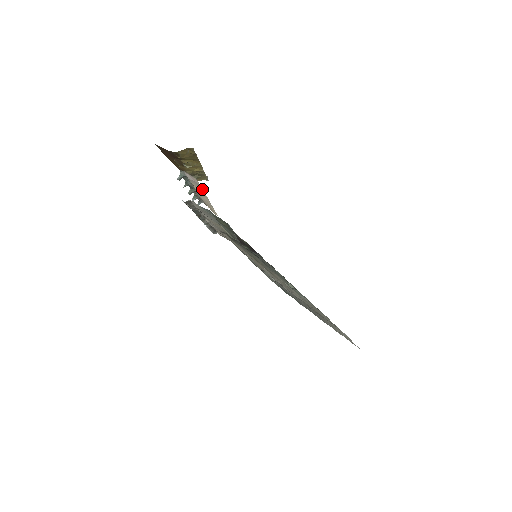
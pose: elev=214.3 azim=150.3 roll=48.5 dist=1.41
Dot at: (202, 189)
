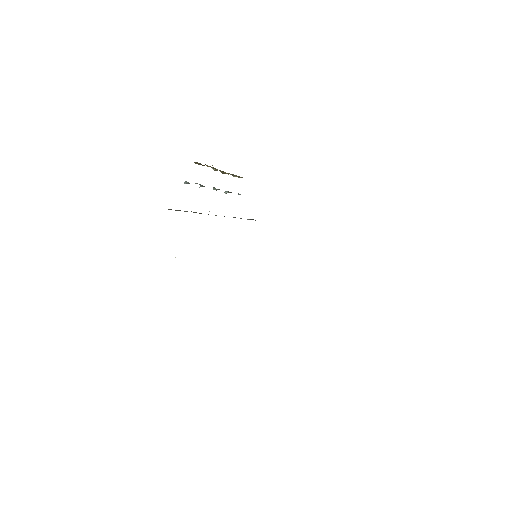
Dot at: occluded
